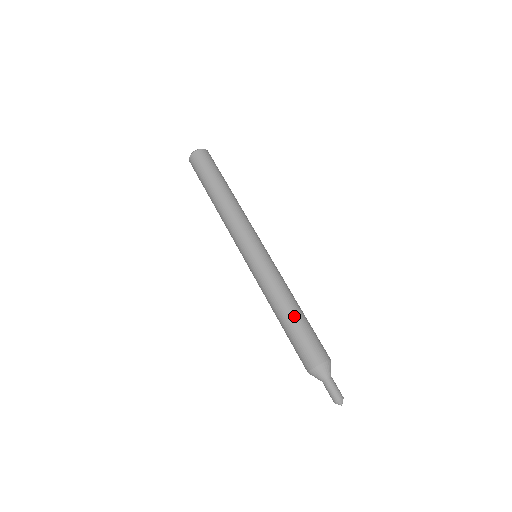
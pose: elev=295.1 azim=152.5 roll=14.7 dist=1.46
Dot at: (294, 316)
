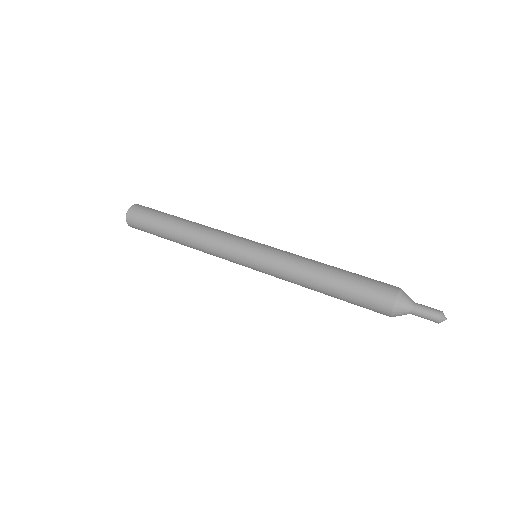
Dot at: (333, 282)
